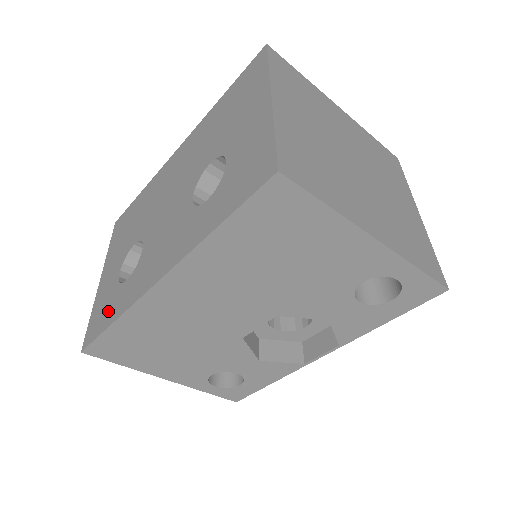
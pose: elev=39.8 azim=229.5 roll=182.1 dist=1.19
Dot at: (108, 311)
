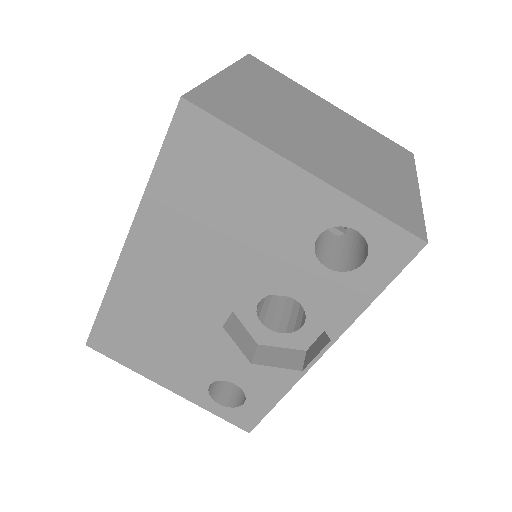
Dot at: occluded
